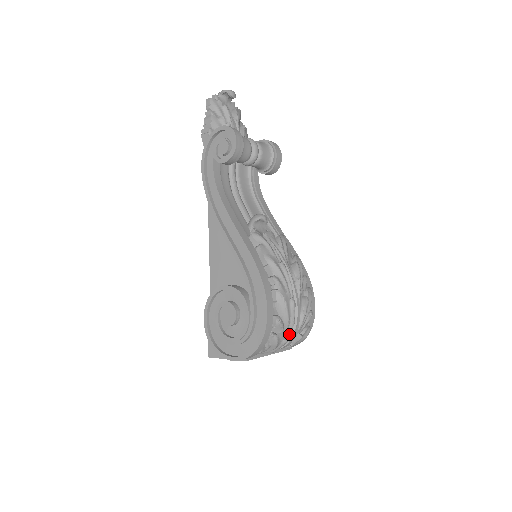
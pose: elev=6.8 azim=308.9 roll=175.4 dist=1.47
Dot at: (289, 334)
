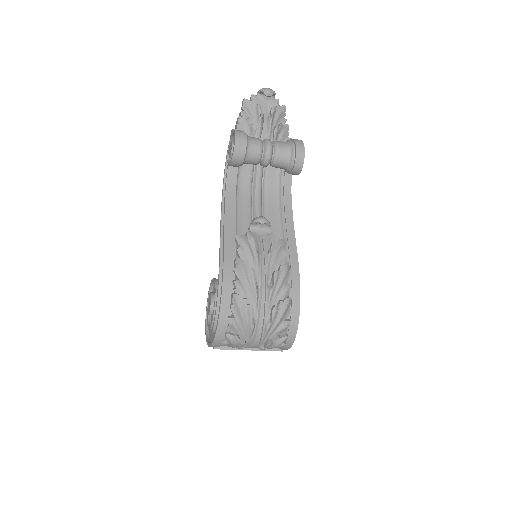
Dot at: (251, 337)
